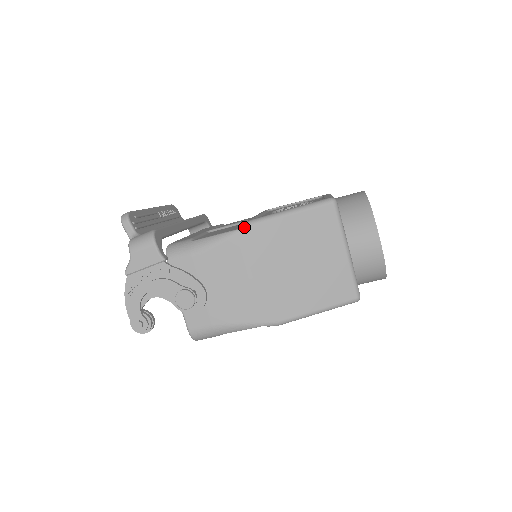
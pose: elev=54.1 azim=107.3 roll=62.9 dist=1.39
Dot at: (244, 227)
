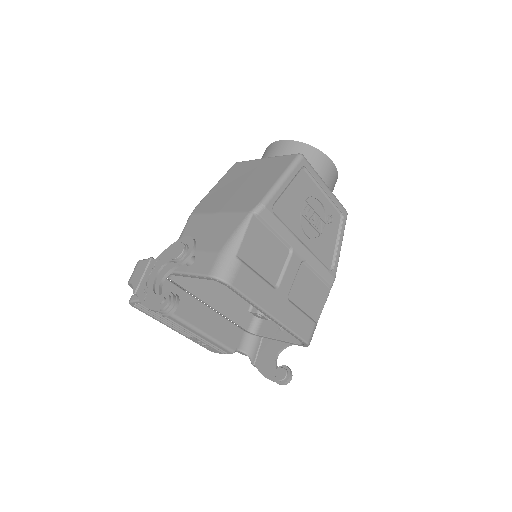
Dot at: (193, 211)
